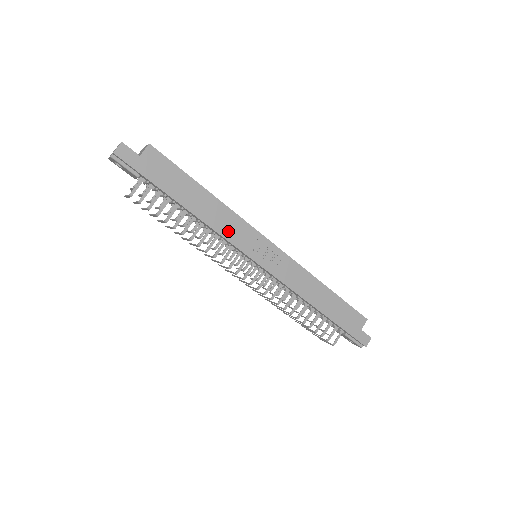
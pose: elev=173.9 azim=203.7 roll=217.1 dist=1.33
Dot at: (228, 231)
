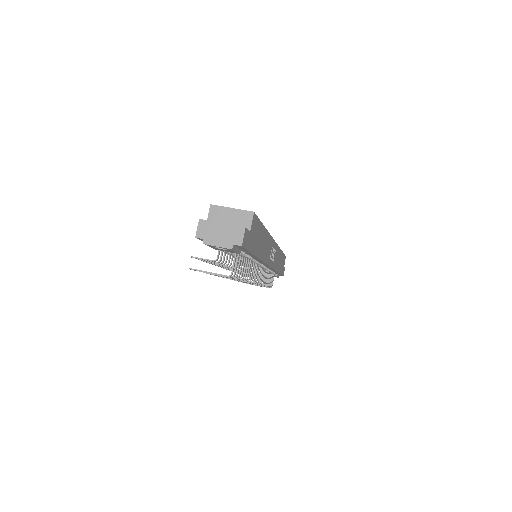
Dot at: (266, 254)
